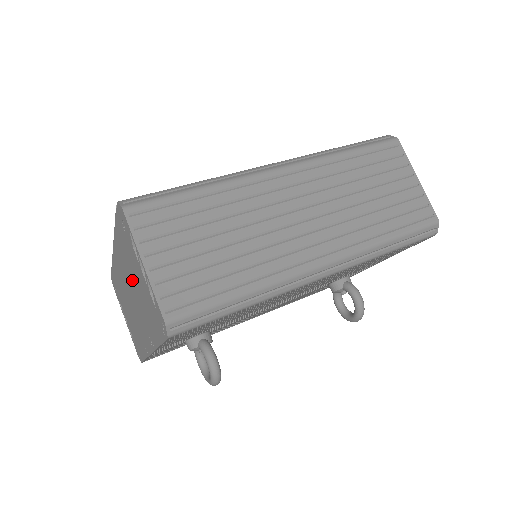
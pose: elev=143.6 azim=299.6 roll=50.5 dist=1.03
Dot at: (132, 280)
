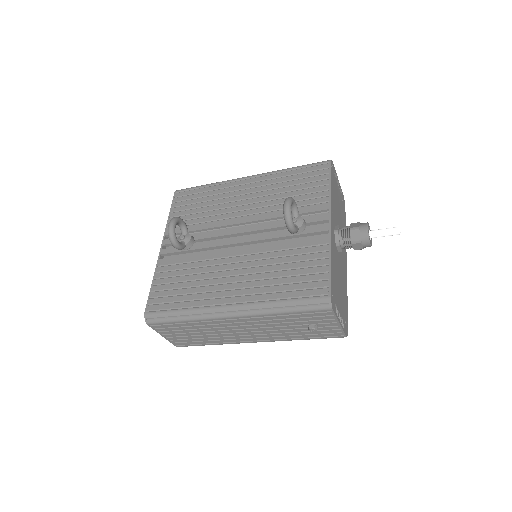
Dot at: occluded
